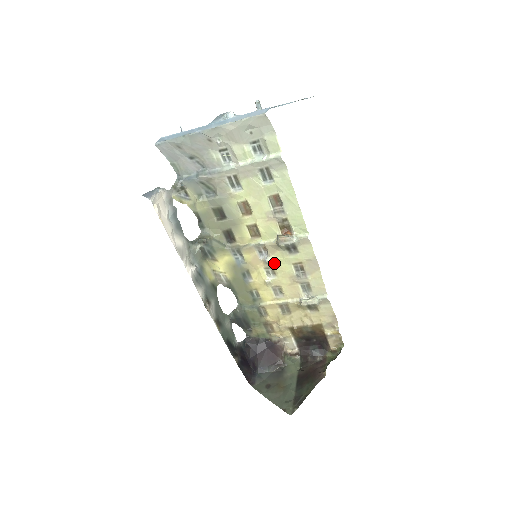
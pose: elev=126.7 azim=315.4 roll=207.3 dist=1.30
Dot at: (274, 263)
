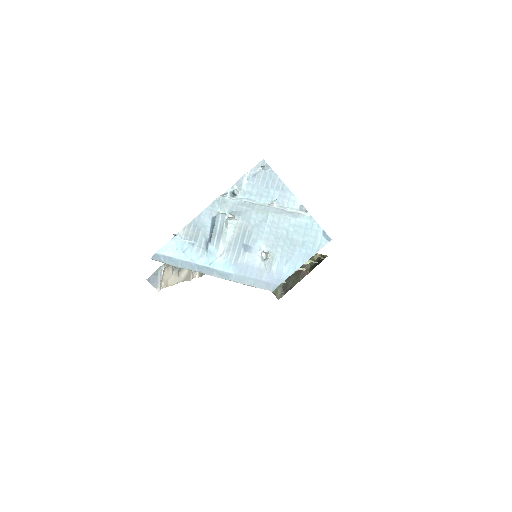
Dot at: occluded
